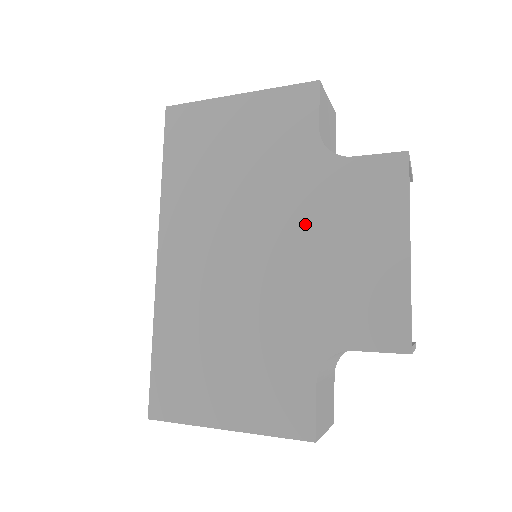
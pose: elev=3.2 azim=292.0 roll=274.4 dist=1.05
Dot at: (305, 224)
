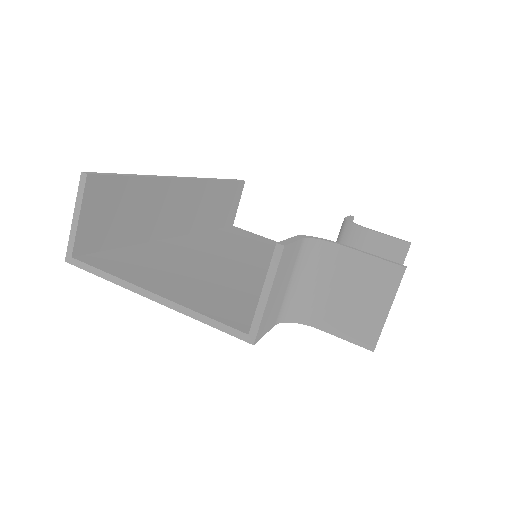
Dot at: occluded
